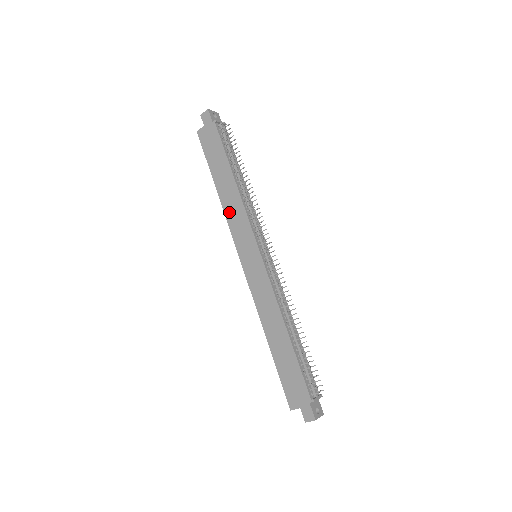
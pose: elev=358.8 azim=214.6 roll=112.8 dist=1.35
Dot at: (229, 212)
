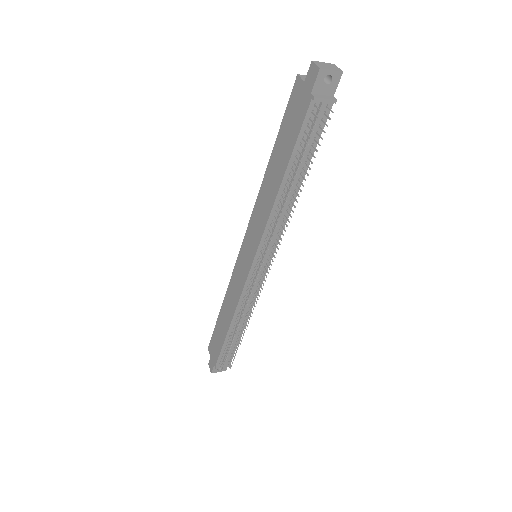
Dot at: (260, 202)
